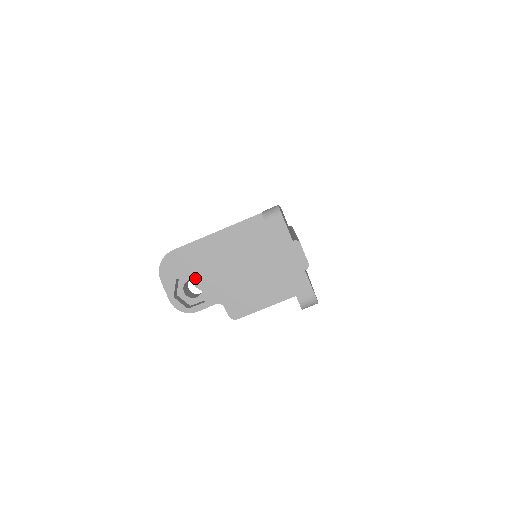
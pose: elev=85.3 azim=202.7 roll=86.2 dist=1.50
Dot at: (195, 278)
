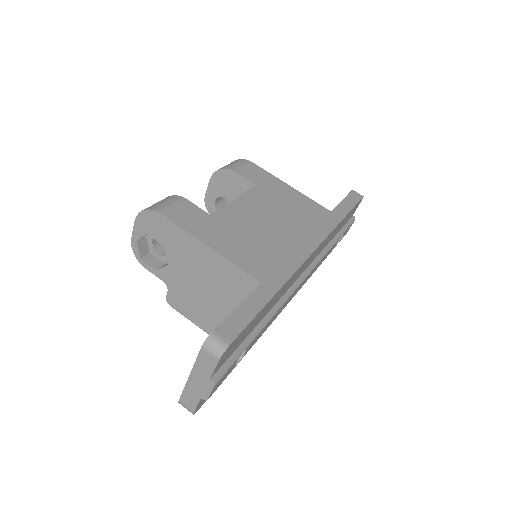
Dot at: occluded
